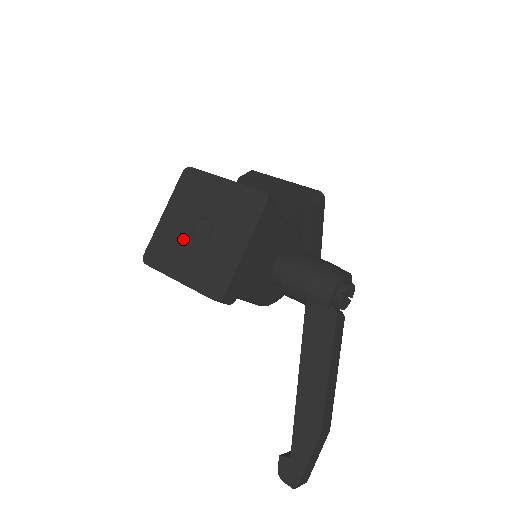
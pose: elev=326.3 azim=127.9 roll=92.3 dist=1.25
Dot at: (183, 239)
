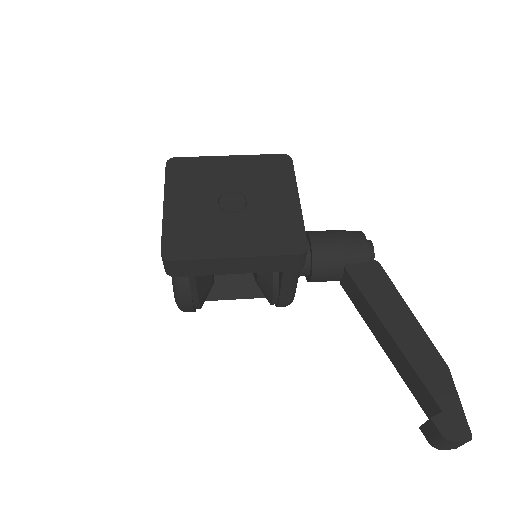
Dot at: (213, 217)
